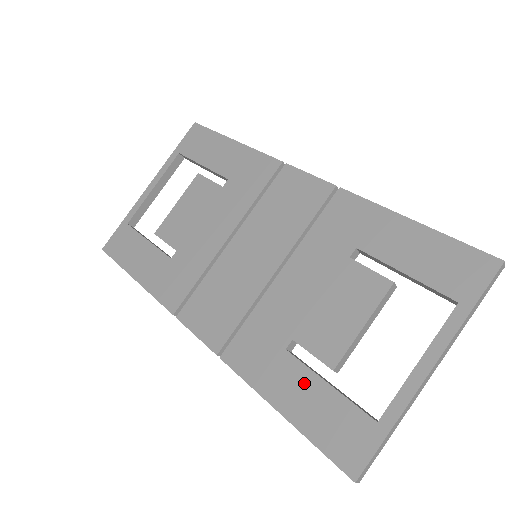
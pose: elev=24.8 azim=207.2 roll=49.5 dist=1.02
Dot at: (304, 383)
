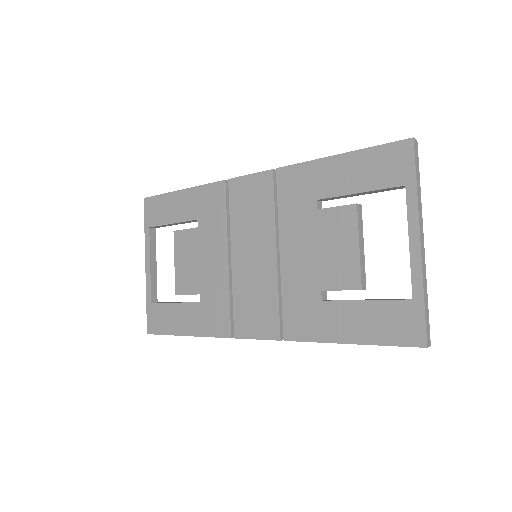
Dot at: (350, 312)
